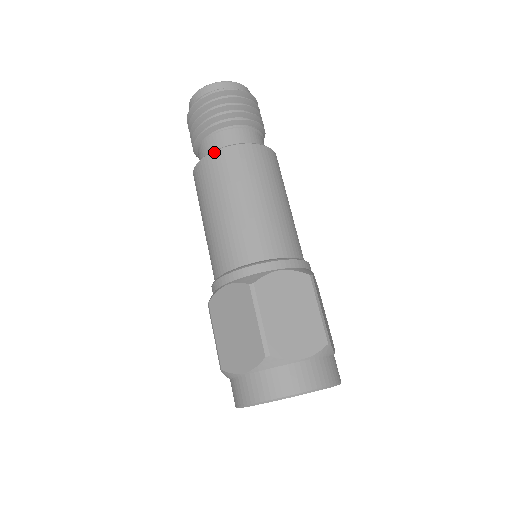
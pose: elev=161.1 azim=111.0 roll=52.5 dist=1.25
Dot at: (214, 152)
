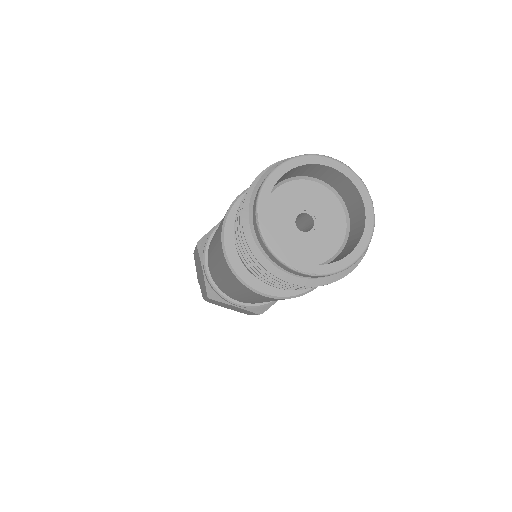
Dot at: occluded
